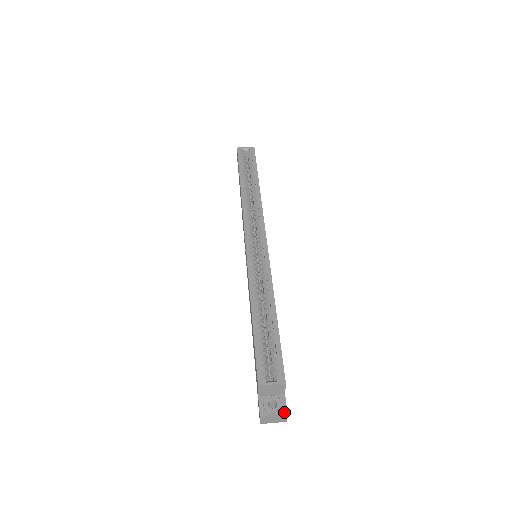
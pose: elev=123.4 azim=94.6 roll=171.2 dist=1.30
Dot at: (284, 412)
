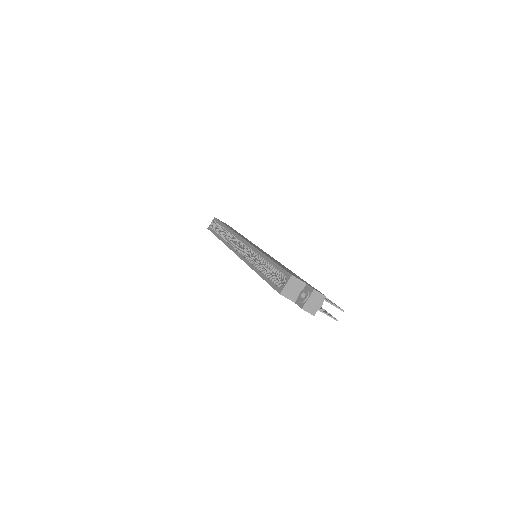
Dot at: (312, 291)
